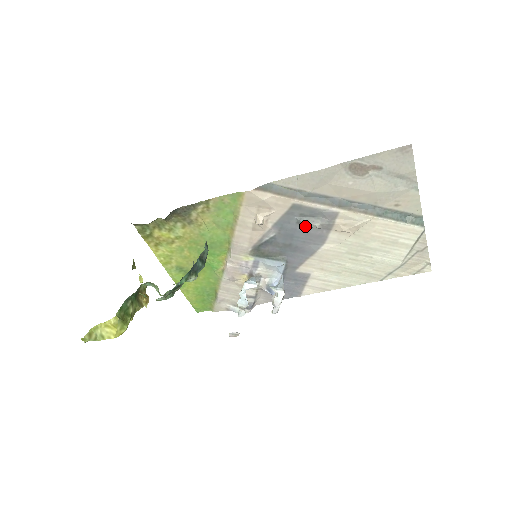
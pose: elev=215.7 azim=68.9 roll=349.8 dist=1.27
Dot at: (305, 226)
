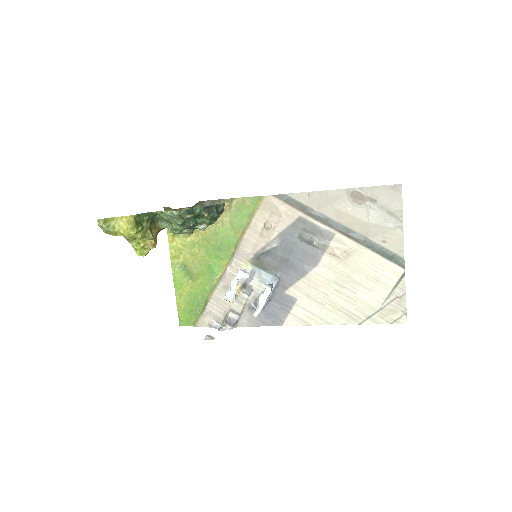
Dot at: (304, 241)
